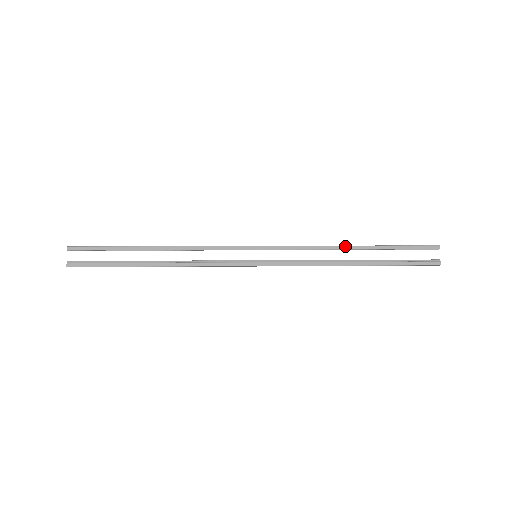
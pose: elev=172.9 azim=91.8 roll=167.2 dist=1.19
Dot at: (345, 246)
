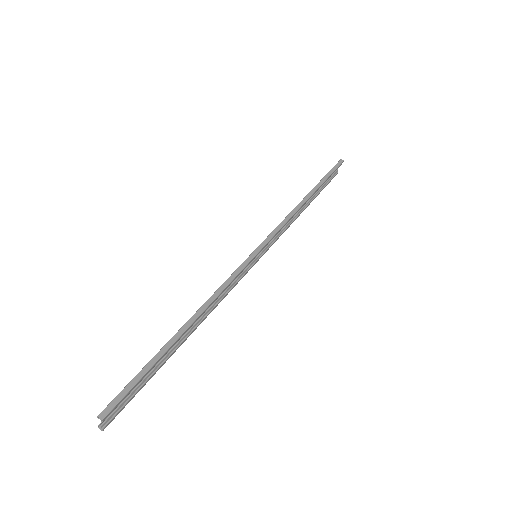
Dot at: (306, 201)
